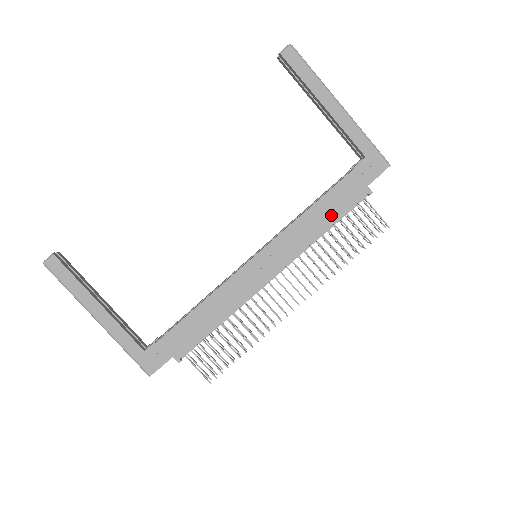
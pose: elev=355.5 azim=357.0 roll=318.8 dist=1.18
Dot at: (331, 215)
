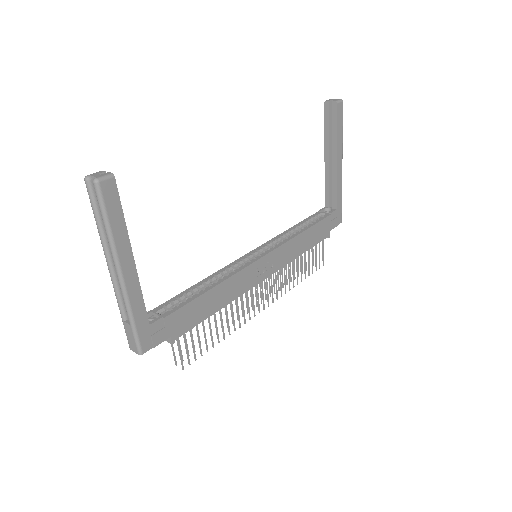
Dot at: (309, 243)
